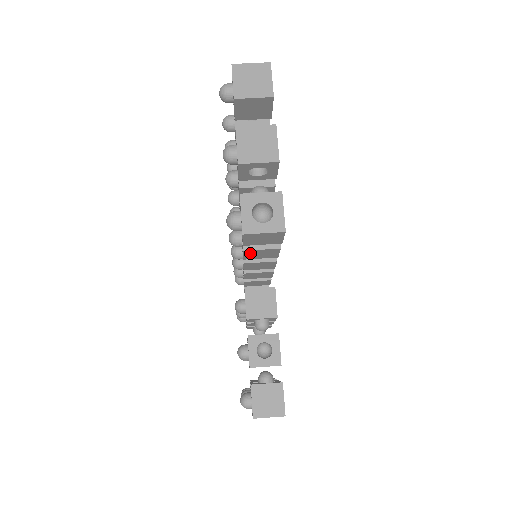
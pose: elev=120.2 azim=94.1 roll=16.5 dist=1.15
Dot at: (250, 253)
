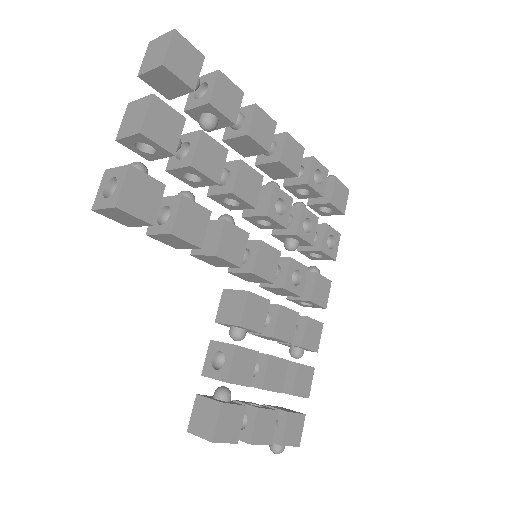
Dot at: (161, 239)
